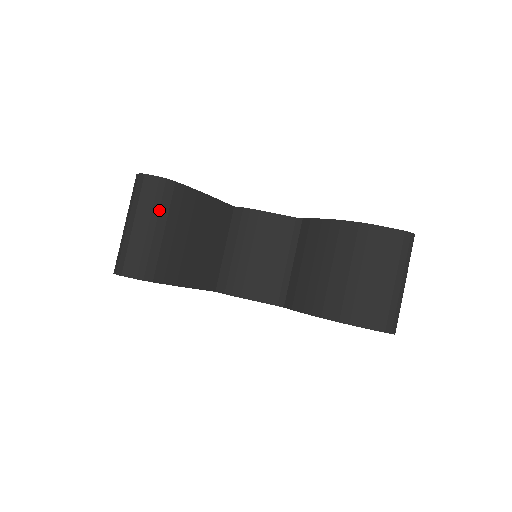
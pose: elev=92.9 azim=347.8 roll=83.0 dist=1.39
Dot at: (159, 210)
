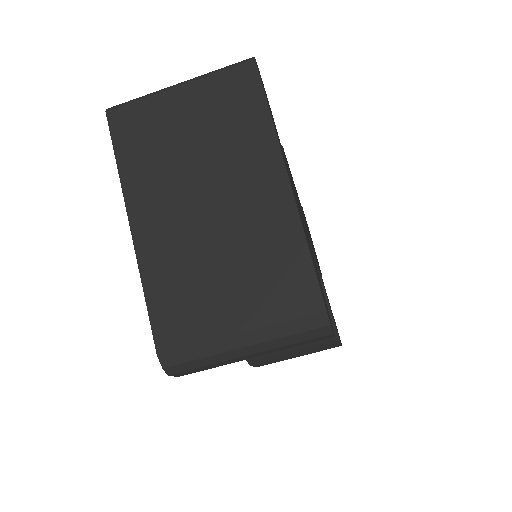
Dot at: occluded
